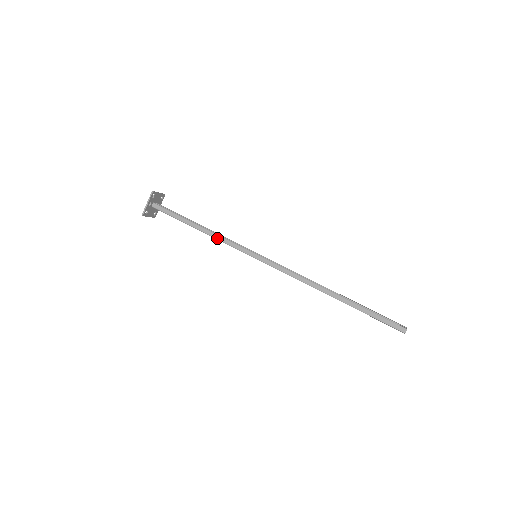
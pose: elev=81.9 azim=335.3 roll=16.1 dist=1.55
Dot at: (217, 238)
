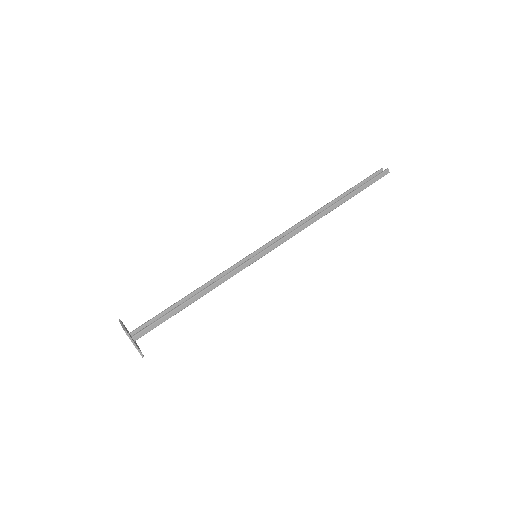
Dot at: (218, 285)
